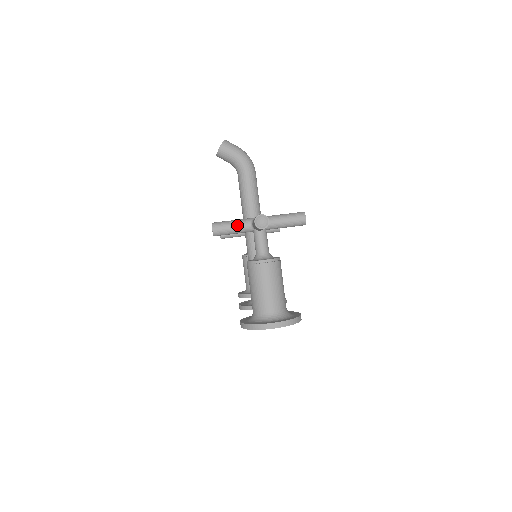
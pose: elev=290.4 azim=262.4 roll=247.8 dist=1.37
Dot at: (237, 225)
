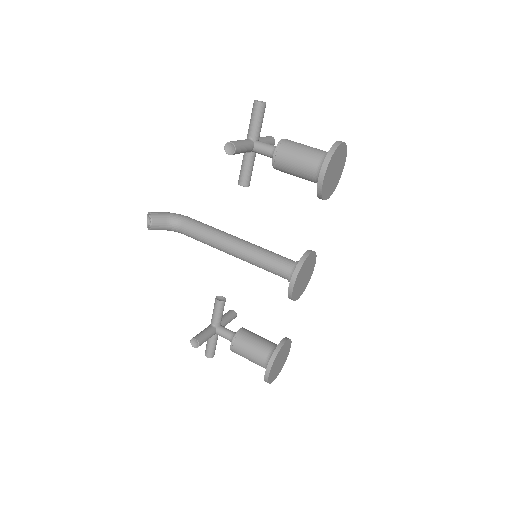
Dot at: (242, 140)
